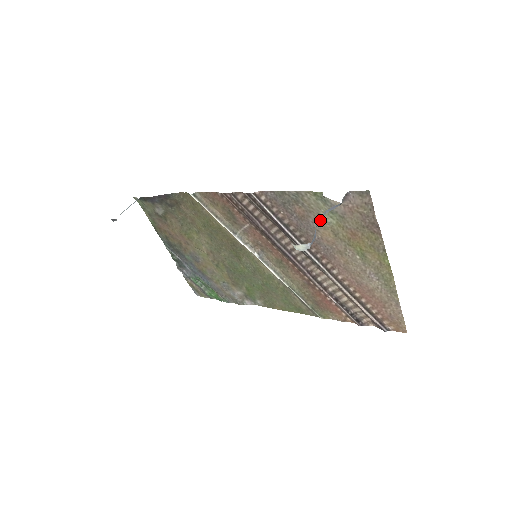
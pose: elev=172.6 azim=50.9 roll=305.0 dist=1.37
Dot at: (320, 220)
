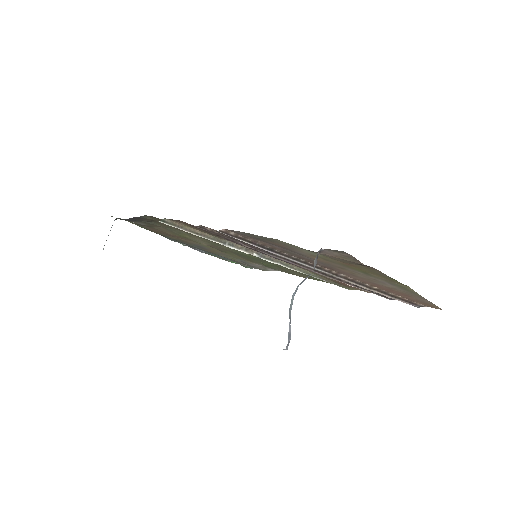
Dot at: (303, 252)
